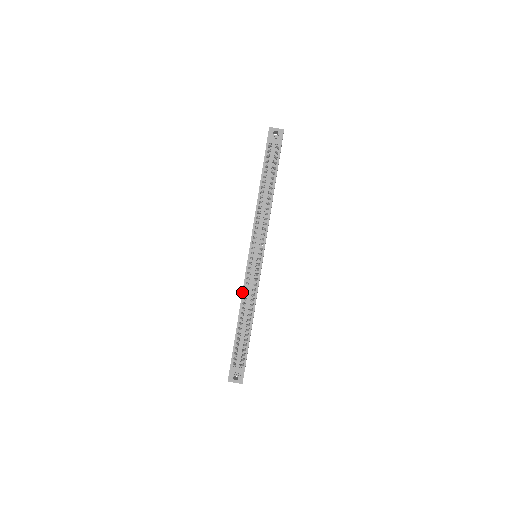
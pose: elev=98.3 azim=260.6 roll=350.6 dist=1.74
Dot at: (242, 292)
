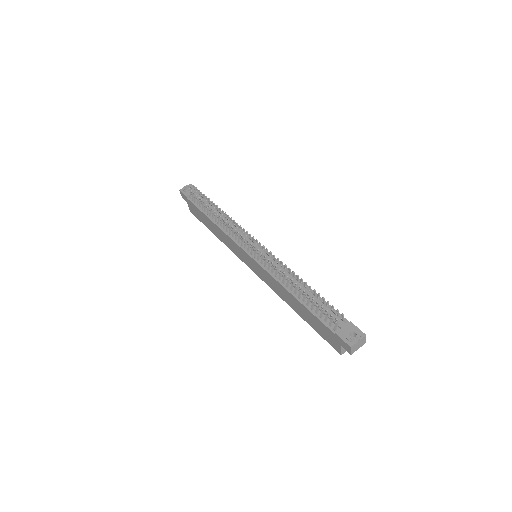
Dot at: (273, 278)
